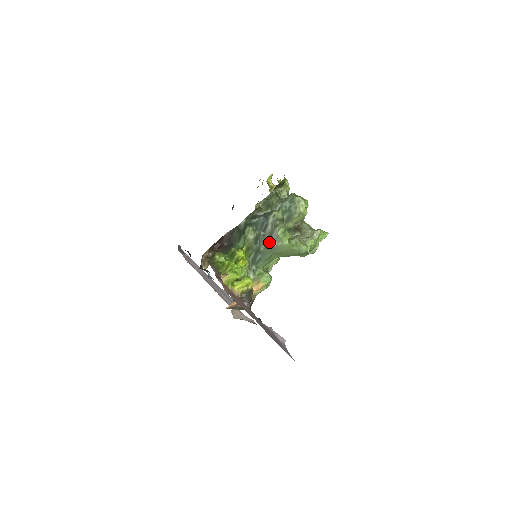
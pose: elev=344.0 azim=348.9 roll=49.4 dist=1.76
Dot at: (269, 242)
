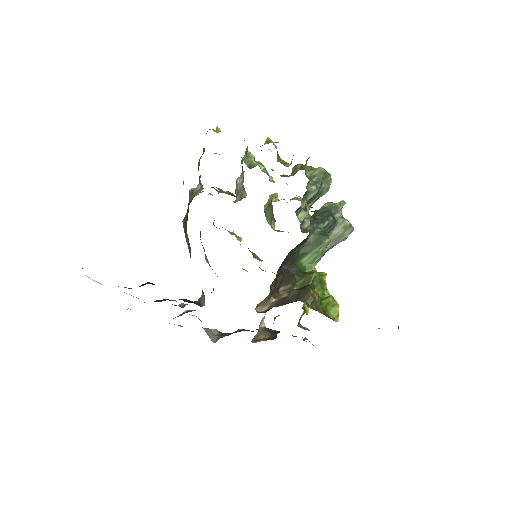
Dot at: (330, 247)
